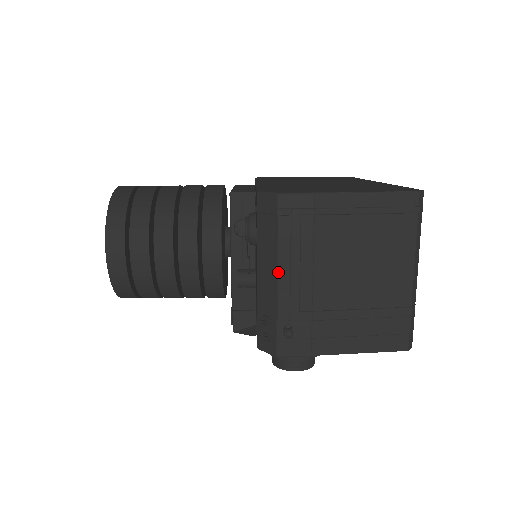
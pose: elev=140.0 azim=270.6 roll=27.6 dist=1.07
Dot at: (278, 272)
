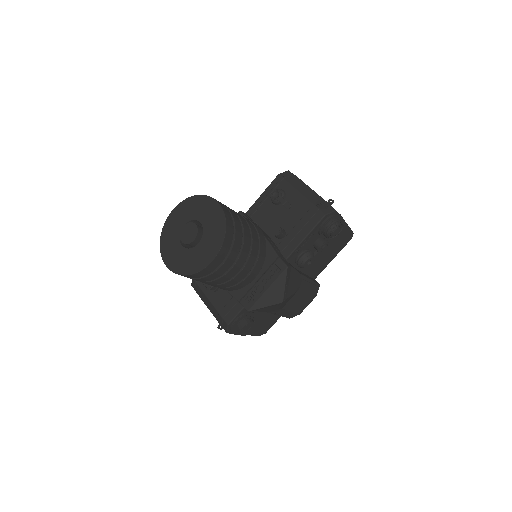
Dot at: (309, 187)
